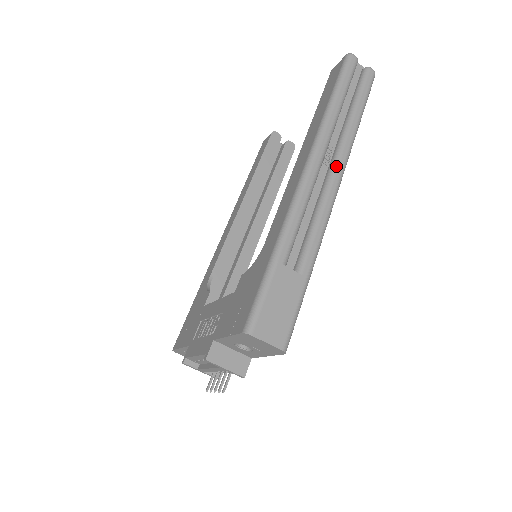
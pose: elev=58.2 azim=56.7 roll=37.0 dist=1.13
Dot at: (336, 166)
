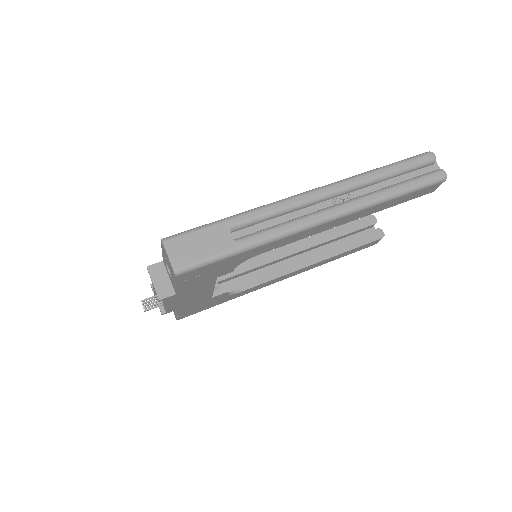
Dot at: (338, 205)
